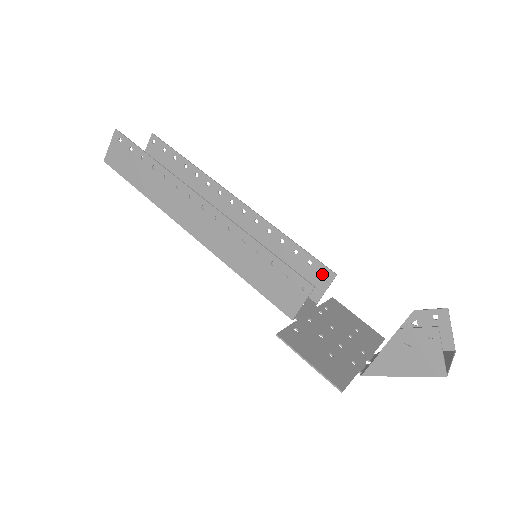
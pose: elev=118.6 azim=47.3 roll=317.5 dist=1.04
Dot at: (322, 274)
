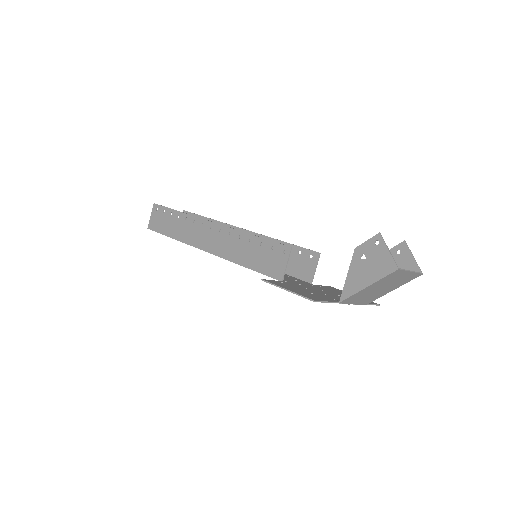
Dot at: (310, 258)
